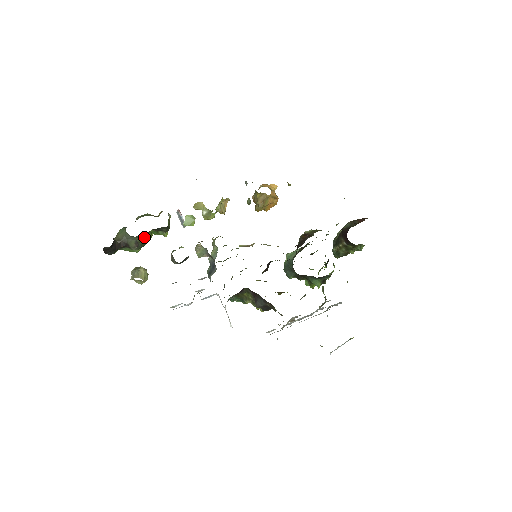
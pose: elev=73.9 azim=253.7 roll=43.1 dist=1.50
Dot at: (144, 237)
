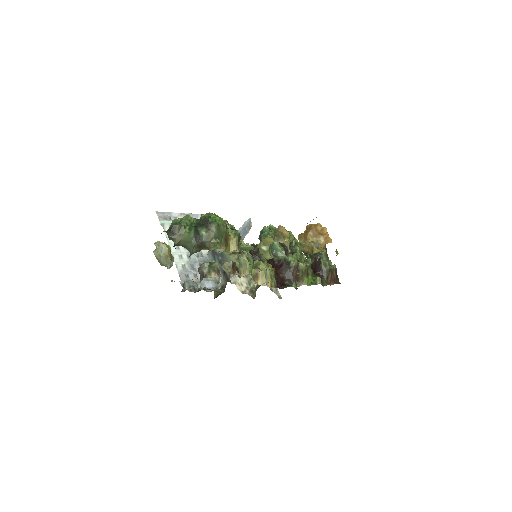
Dot at: occluded
